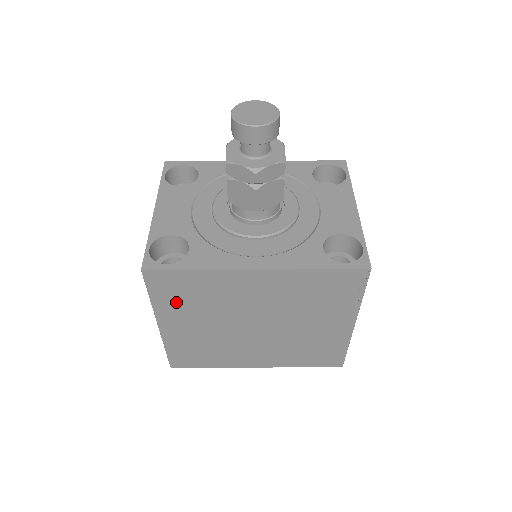
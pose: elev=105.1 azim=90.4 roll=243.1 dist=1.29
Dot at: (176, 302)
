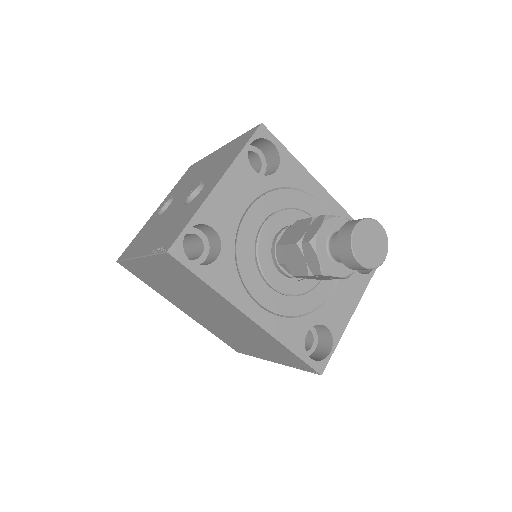
Dot at: (170, 271)
